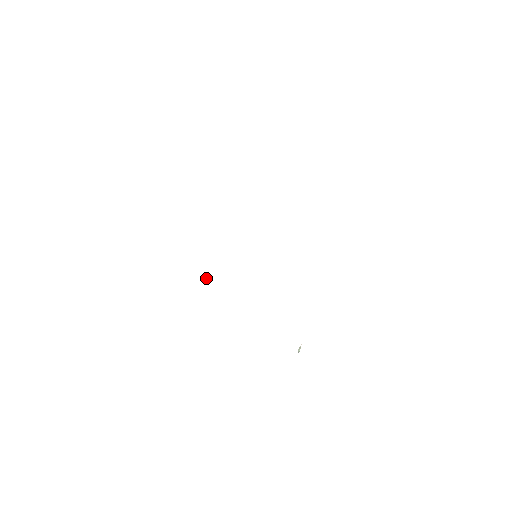
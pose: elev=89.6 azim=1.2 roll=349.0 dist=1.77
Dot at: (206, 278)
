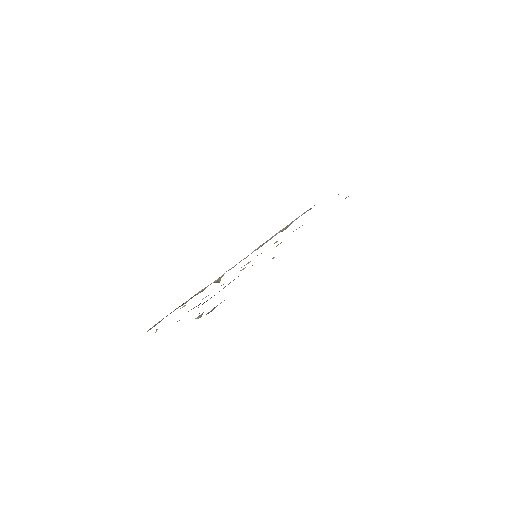
Dot at: occluded
